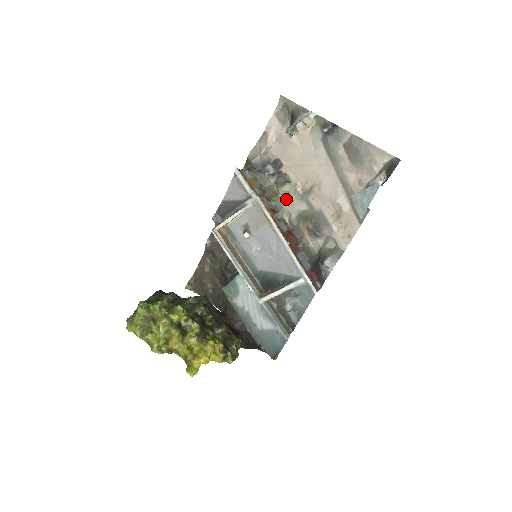
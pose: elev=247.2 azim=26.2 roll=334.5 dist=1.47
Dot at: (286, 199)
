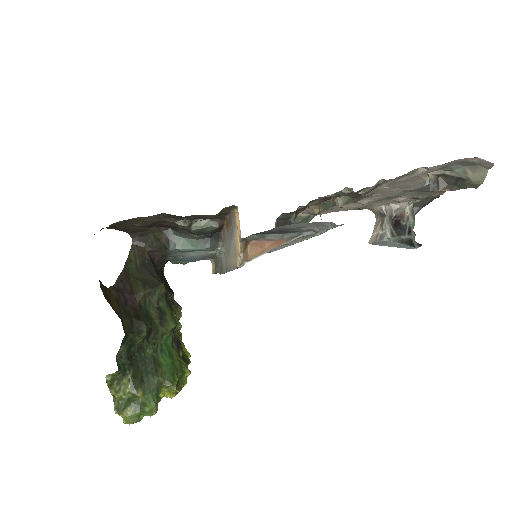
Dot at: occluded
